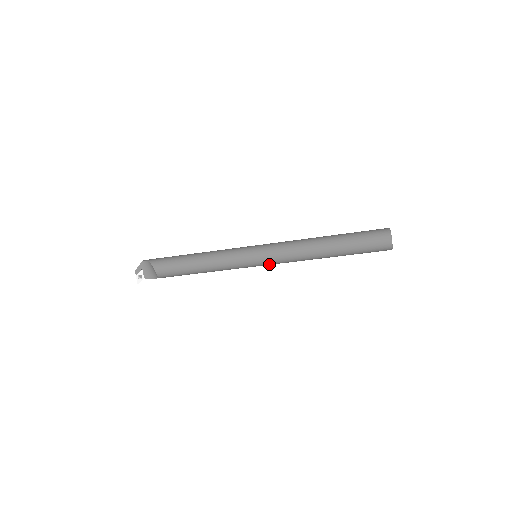
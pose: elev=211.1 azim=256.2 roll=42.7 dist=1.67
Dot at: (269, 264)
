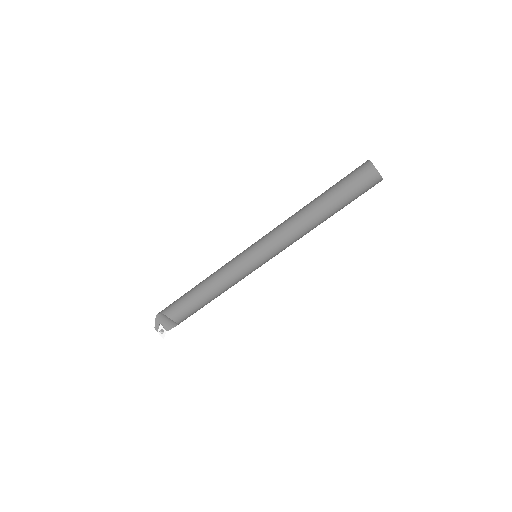
Dot at: (272, 257)
